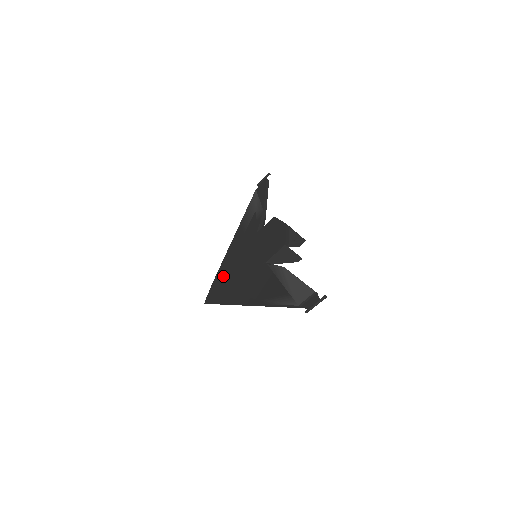
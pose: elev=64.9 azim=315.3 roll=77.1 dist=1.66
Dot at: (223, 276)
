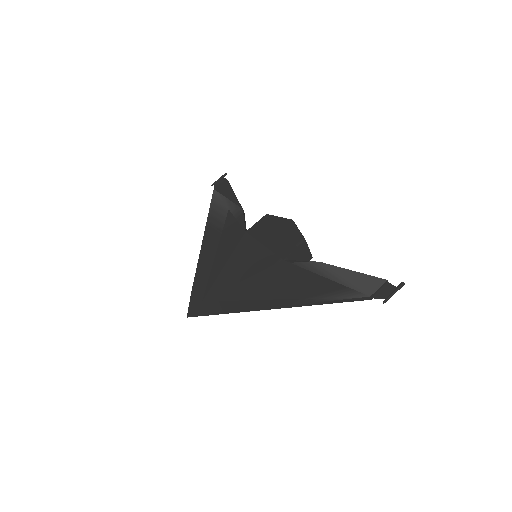
Dot at: (210, 282)
